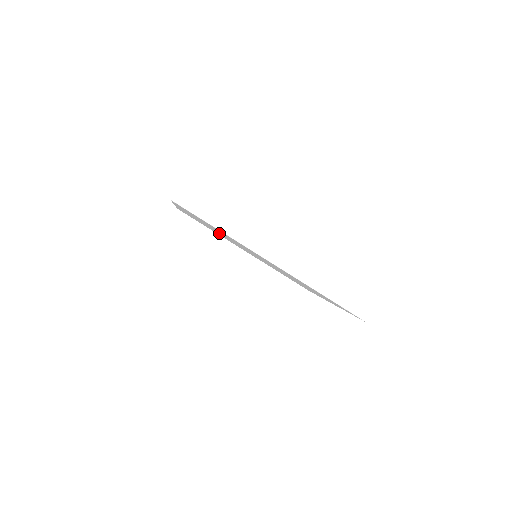
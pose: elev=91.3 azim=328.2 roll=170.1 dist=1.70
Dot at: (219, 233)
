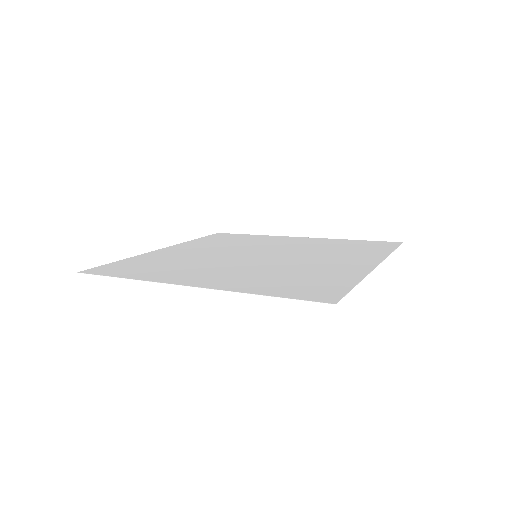
Dot at: (216, 250)
